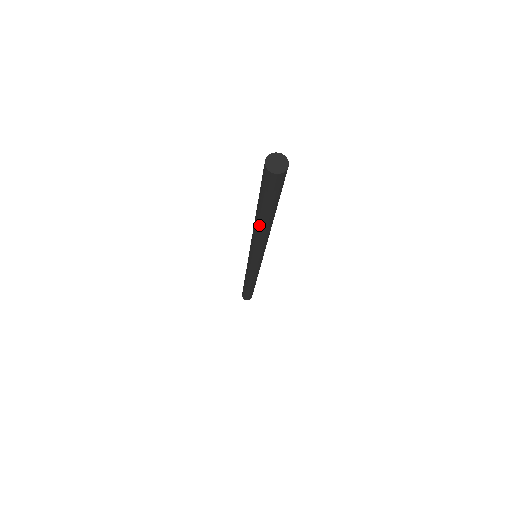
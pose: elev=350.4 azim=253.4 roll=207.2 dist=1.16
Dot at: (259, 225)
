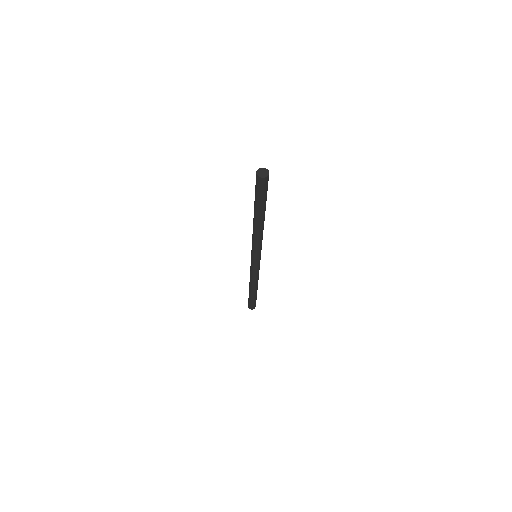
Dot at: (259, 222)
